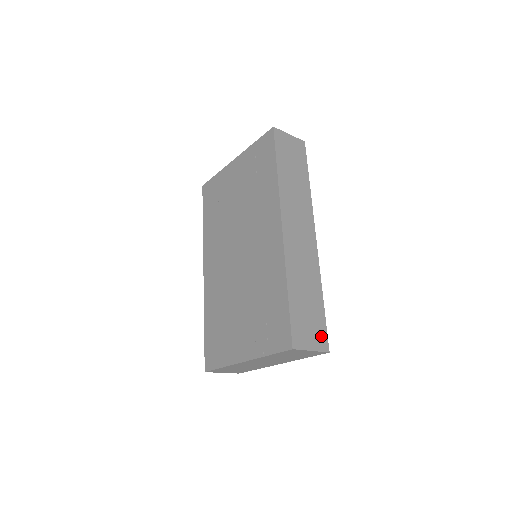
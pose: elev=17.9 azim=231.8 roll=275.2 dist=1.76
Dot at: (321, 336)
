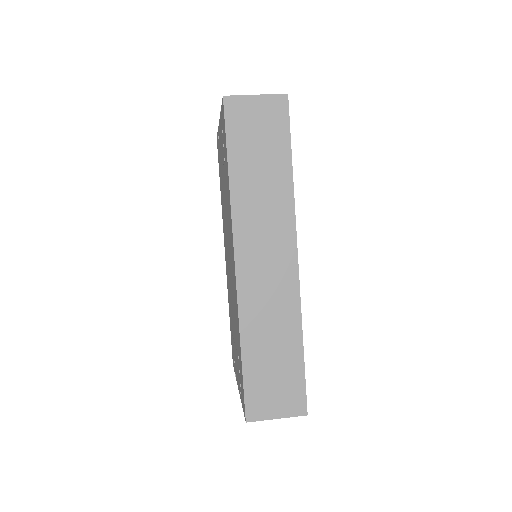
Dot at: (295, 397)
